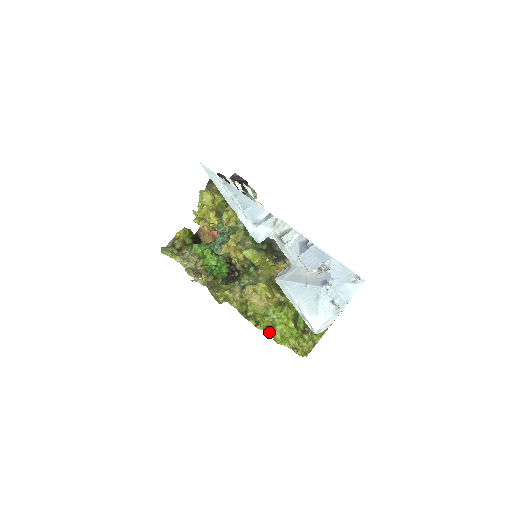
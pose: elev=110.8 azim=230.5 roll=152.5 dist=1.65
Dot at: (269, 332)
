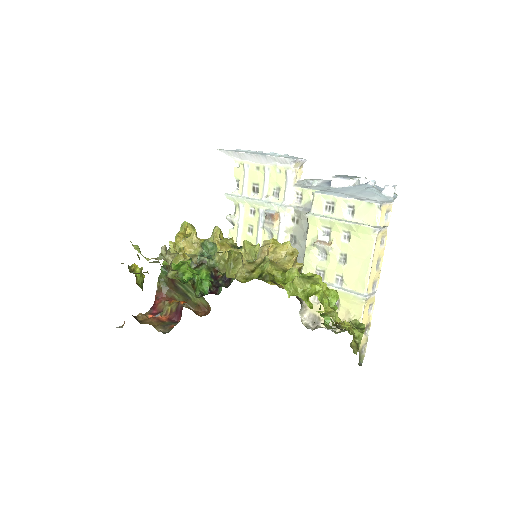
Dot at: (302, 283)
